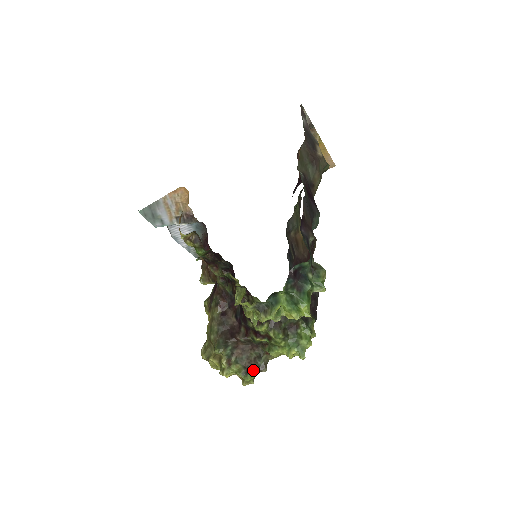
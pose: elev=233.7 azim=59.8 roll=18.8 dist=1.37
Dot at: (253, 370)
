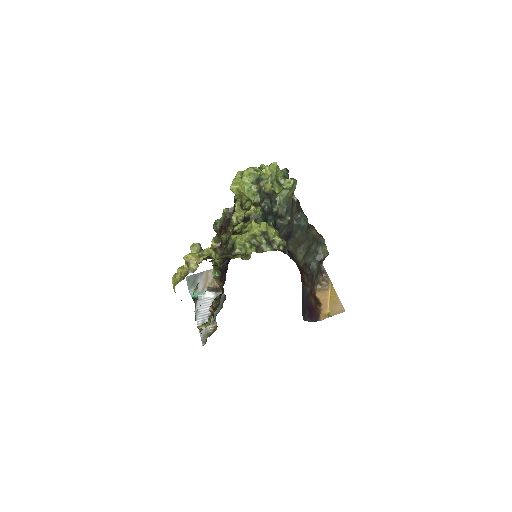
Dot at: (215, 252)
